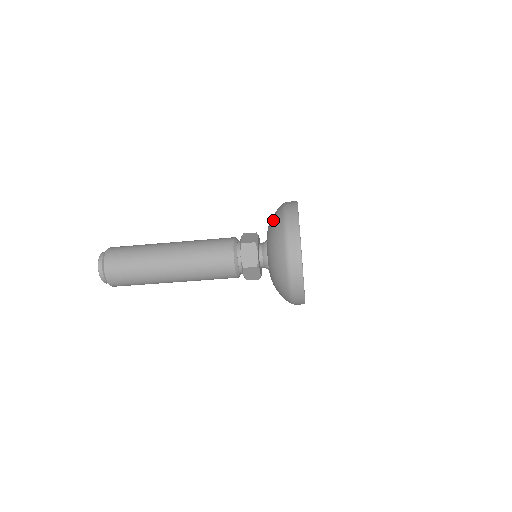
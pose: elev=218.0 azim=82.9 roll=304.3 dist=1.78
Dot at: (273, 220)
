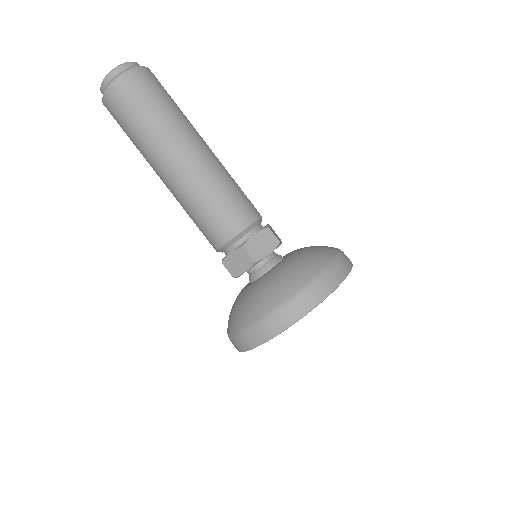
Dot at: occluded
